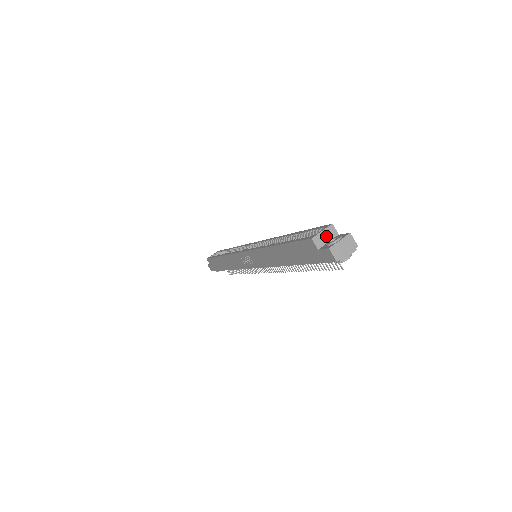
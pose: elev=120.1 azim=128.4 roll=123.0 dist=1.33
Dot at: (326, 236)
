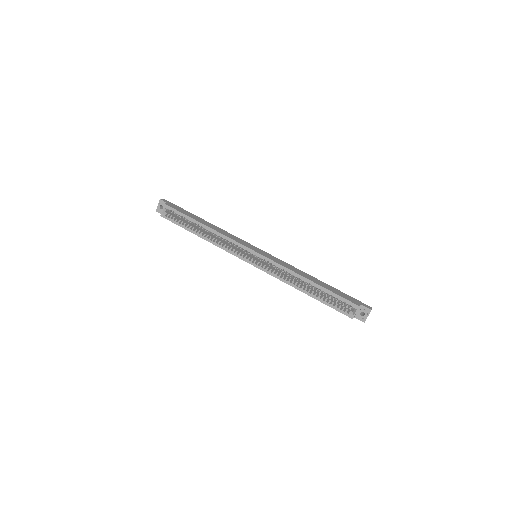
Dot at: (357, 311)
